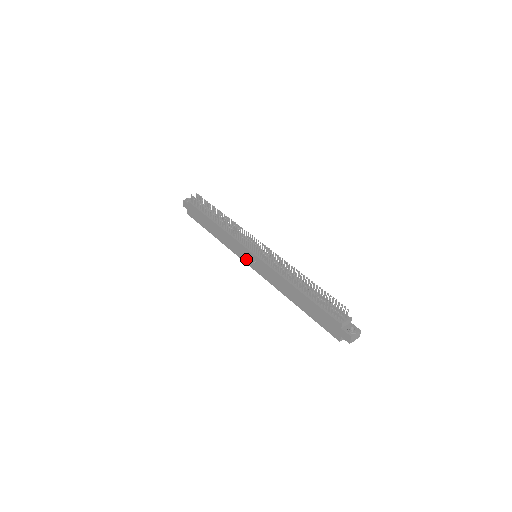
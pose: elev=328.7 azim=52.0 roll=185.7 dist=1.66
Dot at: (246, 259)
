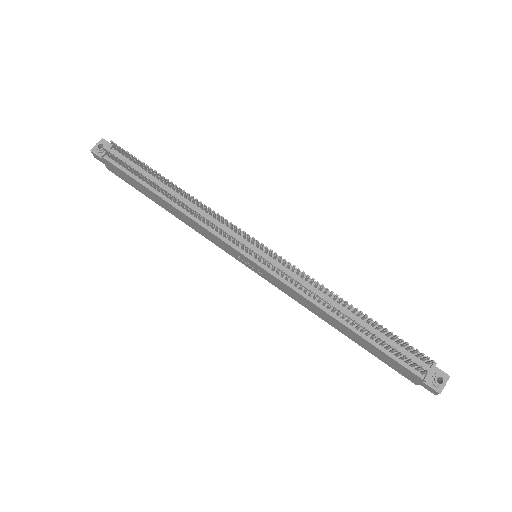
Dot at: (240, 260)
